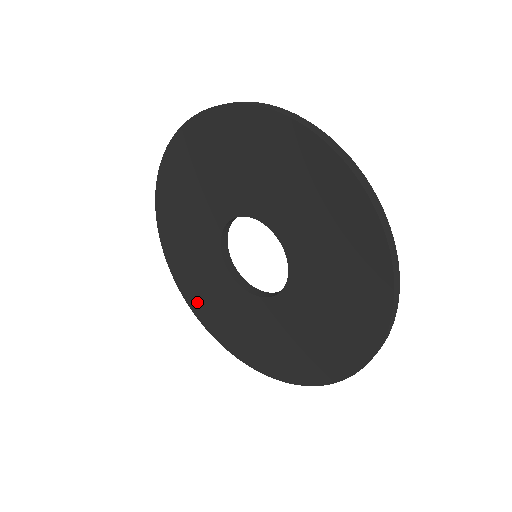
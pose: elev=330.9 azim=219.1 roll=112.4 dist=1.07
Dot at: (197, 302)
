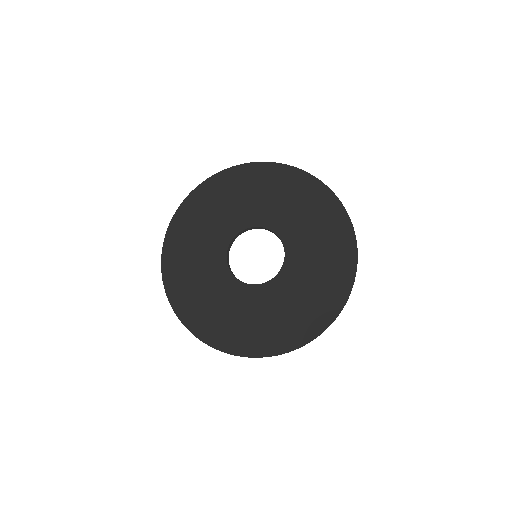
Dot at: (266, 342)
